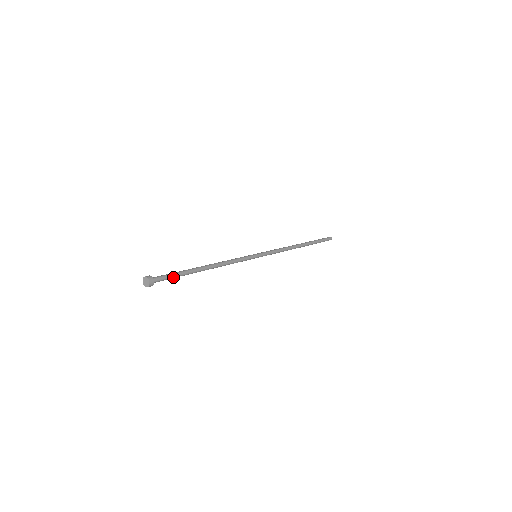
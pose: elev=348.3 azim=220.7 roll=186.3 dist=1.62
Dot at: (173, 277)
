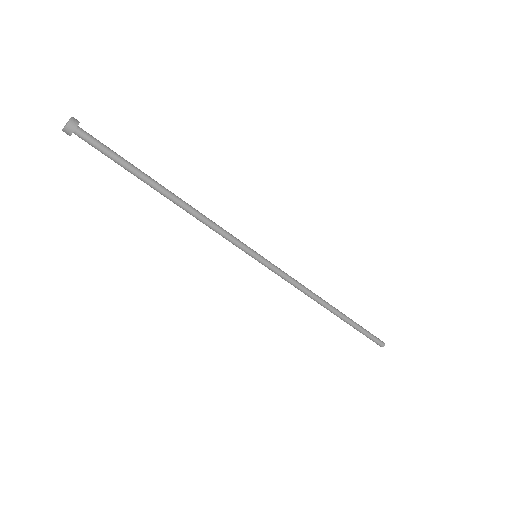
Dot at: (111, 156)
